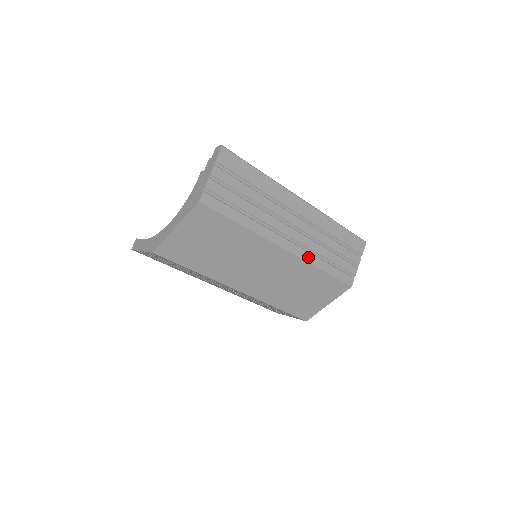
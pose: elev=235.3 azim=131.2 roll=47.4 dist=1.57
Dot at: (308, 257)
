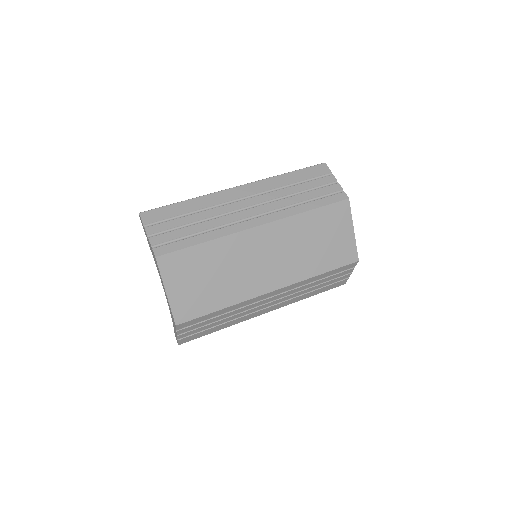
Dot at: (284, 214)
